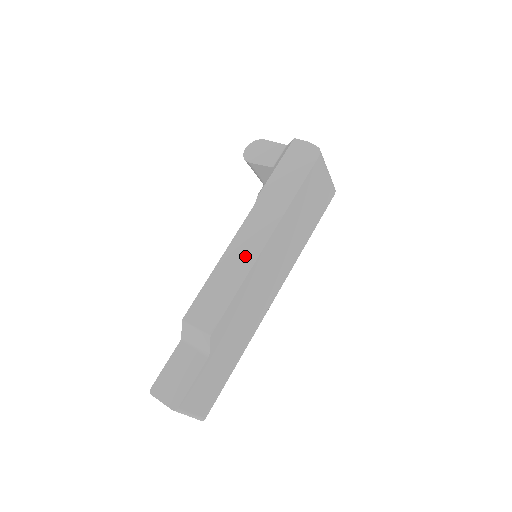
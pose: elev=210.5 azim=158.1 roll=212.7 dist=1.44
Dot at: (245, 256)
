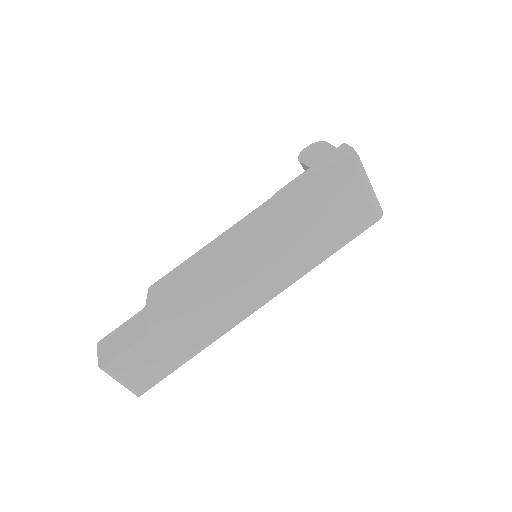
Dot at: (227, 246)
